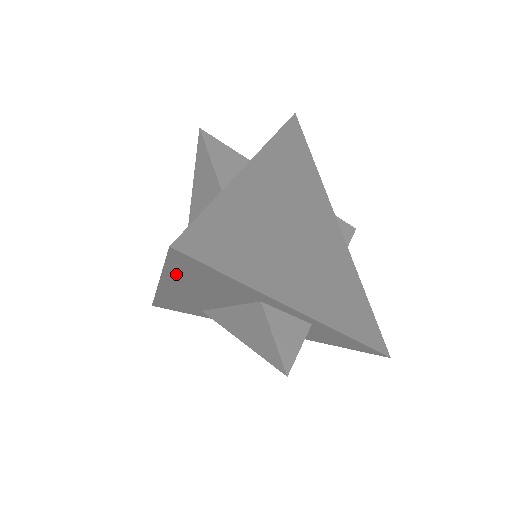
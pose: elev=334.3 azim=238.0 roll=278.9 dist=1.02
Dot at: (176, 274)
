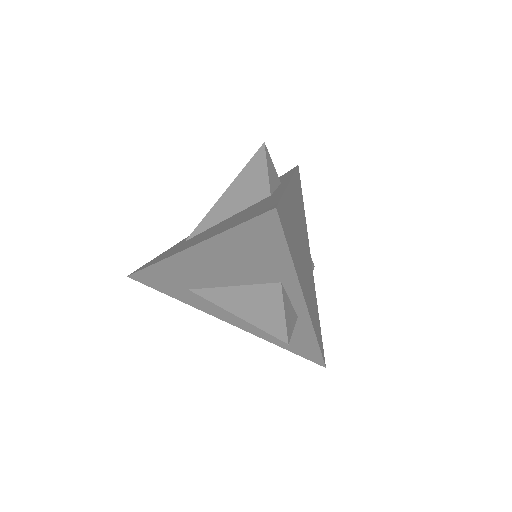
Dot at: (233, 238)
